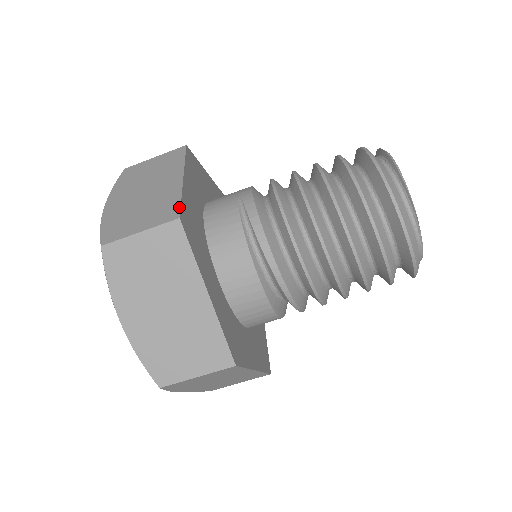
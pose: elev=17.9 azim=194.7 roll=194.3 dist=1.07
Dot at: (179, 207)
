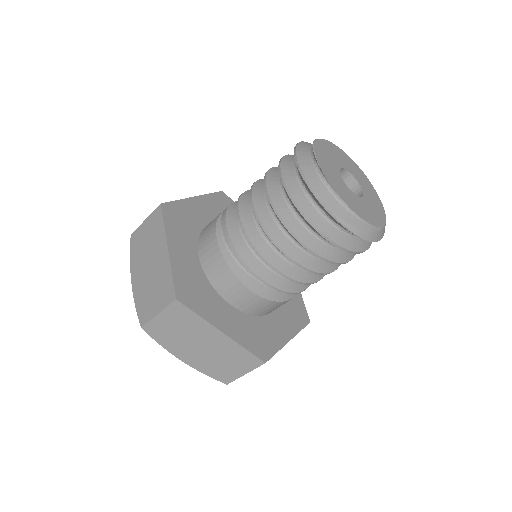
Dot at: (169, 202)
